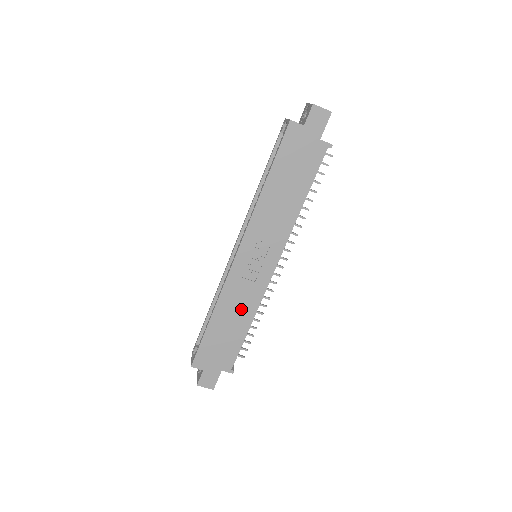
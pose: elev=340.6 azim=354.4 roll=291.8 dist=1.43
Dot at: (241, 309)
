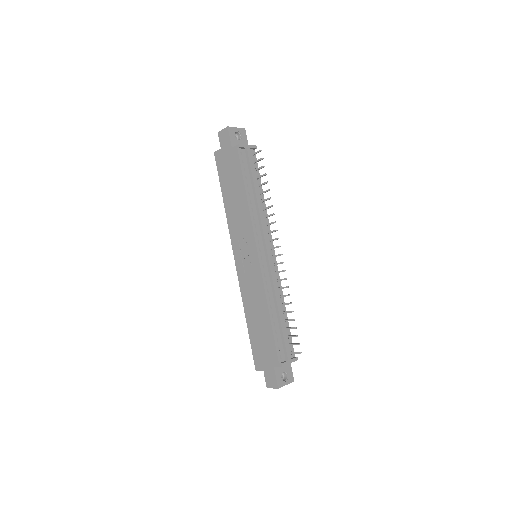
Dot at: (258, 303)
